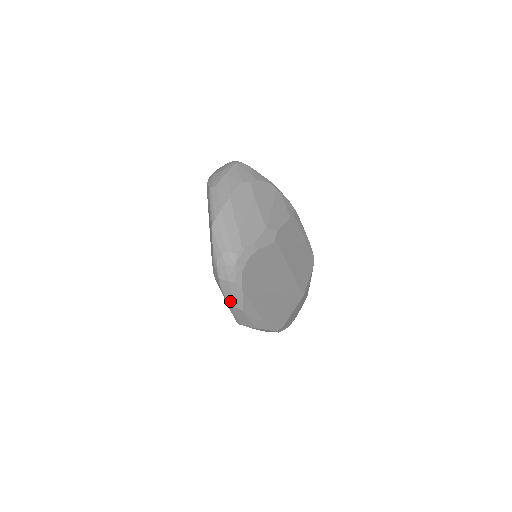
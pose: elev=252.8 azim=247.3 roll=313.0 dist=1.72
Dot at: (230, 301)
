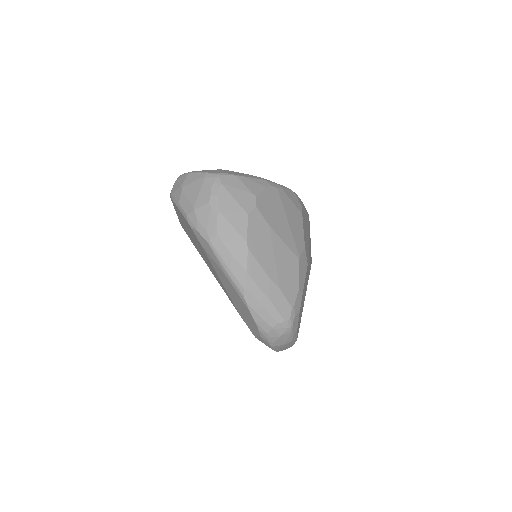
Dot at: (280, 350)
